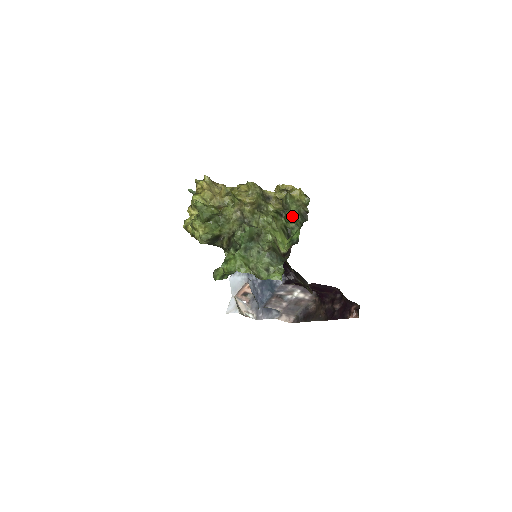
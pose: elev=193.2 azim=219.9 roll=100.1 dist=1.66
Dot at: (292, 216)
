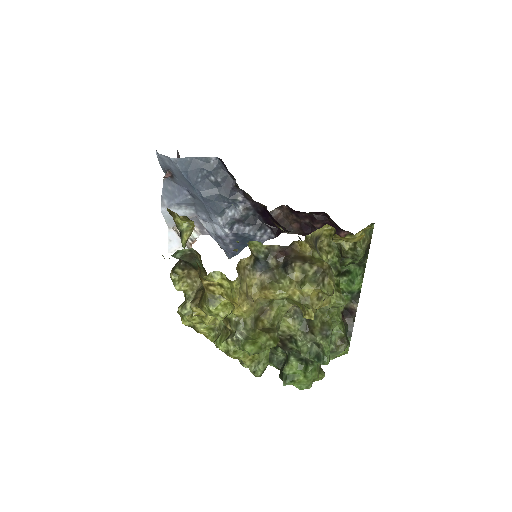
Dot at: (353, 262)
